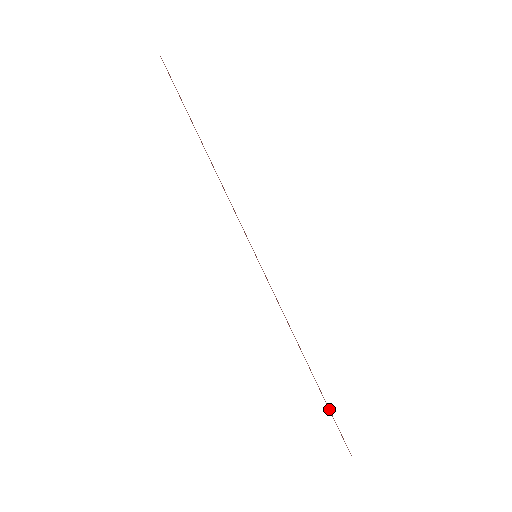
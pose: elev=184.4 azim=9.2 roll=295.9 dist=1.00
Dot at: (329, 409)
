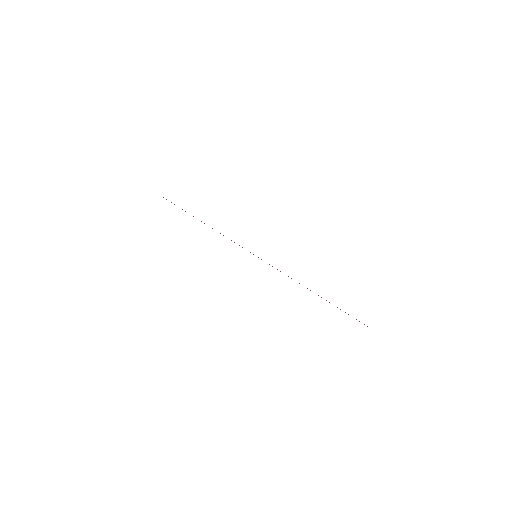
Dot at: (340, 309)
